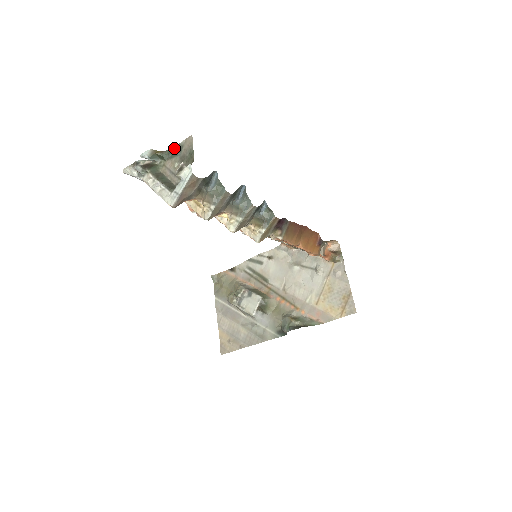
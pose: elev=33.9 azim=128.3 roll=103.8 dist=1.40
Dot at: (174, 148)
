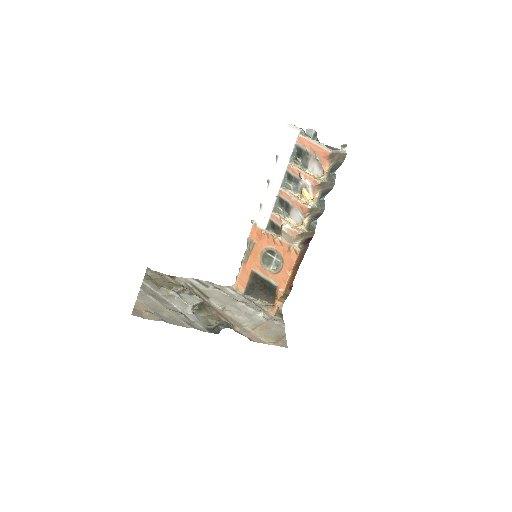
Dot at: occluded
